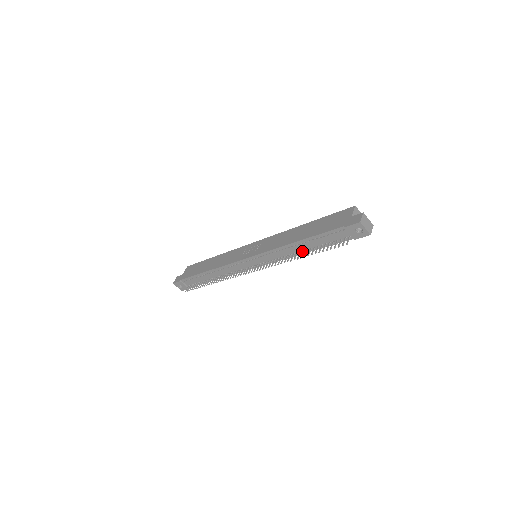
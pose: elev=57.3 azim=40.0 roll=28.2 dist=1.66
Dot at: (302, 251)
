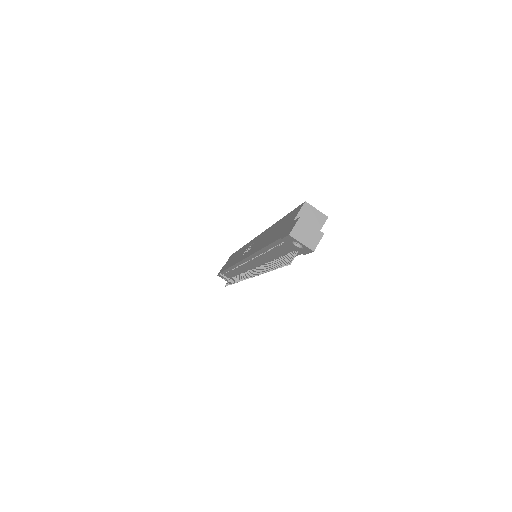
Dot at: (274, 260)
